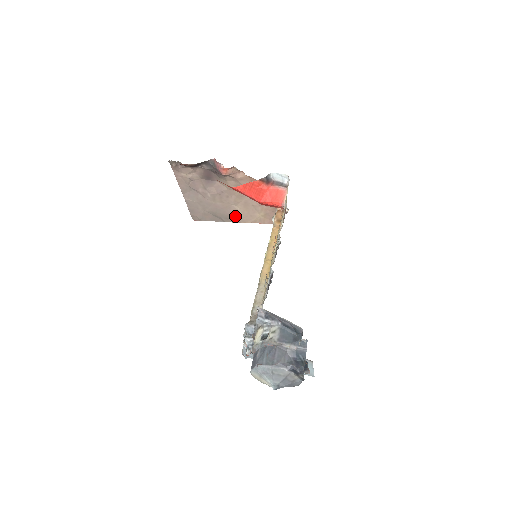
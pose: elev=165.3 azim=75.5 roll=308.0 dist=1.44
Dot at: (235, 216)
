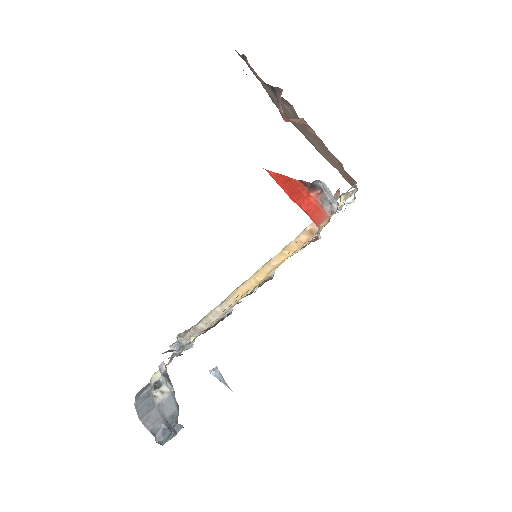
Dot at: (315, 146)
